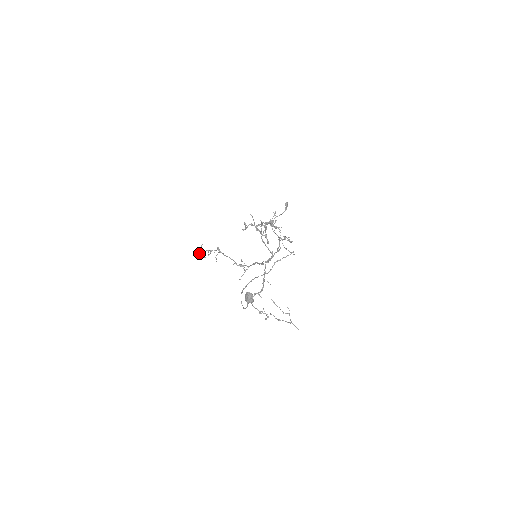
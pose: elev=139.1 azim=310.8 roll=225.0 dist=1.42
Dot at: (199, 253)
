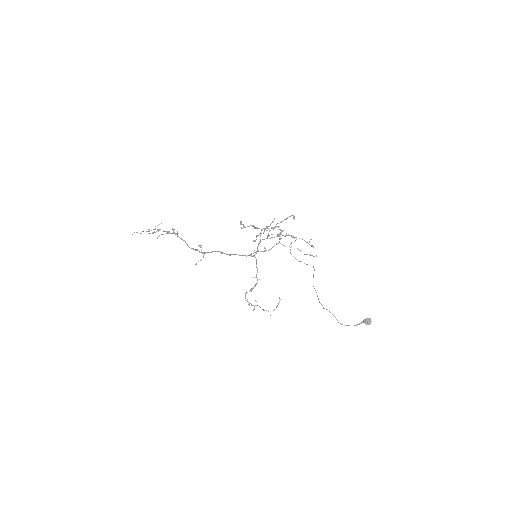
Dot at: (147, 231)
